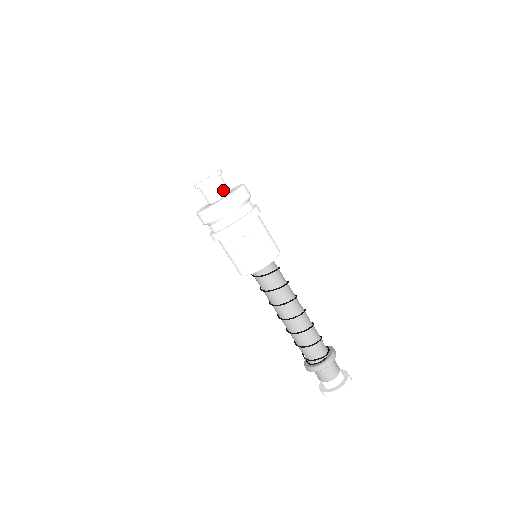
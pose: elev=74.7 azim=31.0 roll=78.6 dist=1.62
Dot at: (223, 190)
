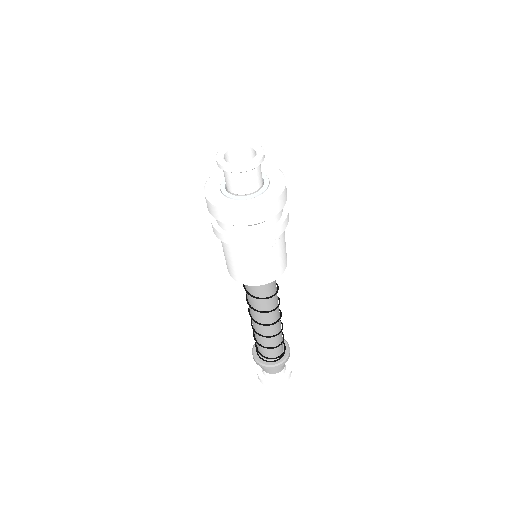
Dot at: (260, 179)
